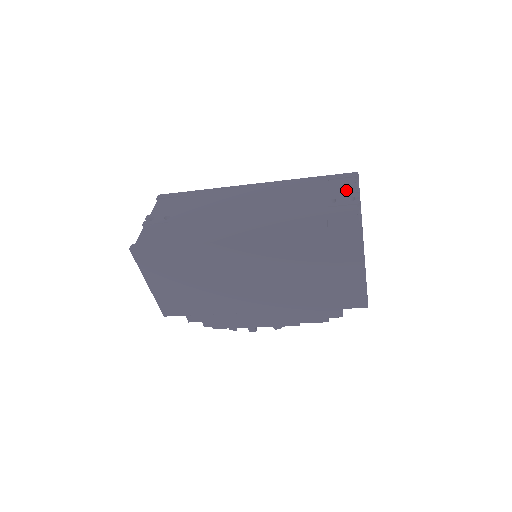
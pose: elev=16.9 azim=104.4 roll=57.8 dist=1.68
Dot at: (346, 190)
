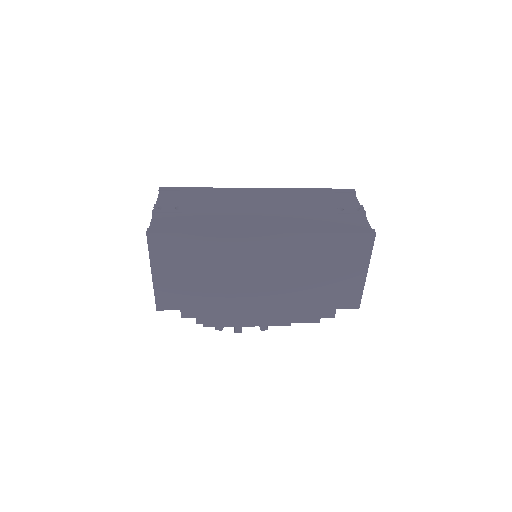
Dot at: (349, 202)
